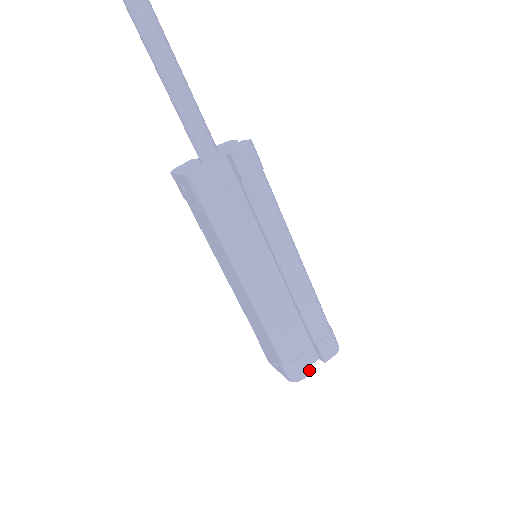
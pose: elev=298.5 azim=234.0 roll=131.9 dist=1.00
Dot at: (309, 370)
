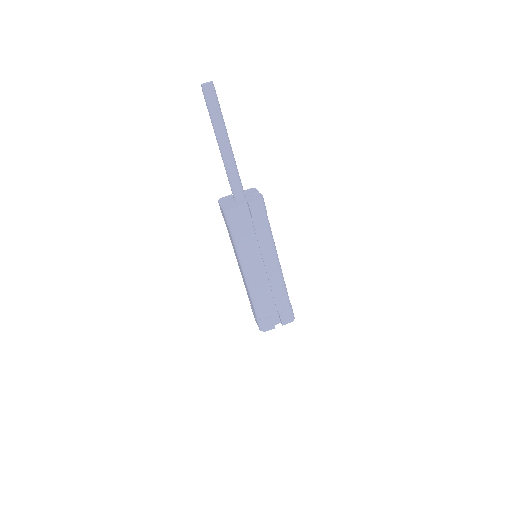
Dot at: (272, 327)
